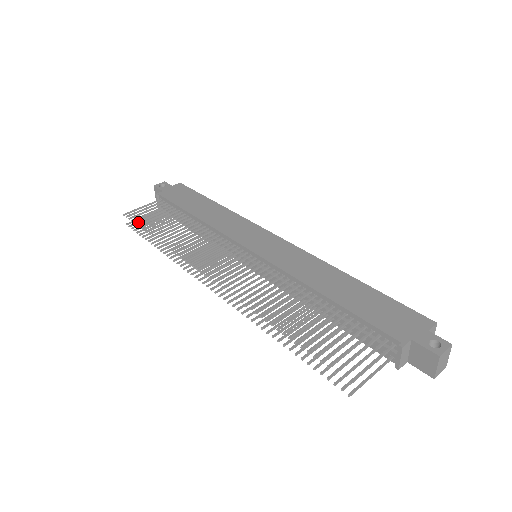
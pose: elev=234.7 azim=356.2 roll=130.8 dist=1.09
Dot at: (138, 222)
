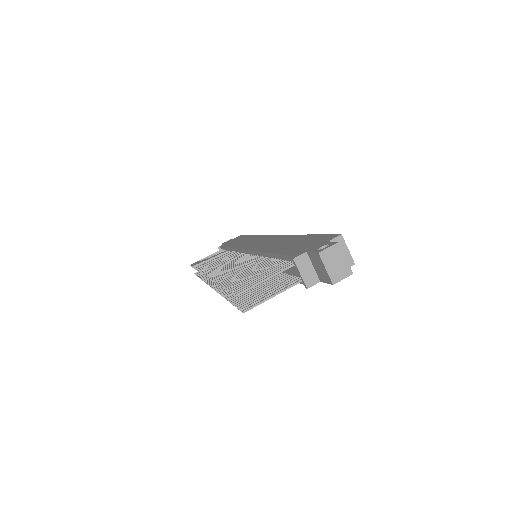
Dot at: occluded
